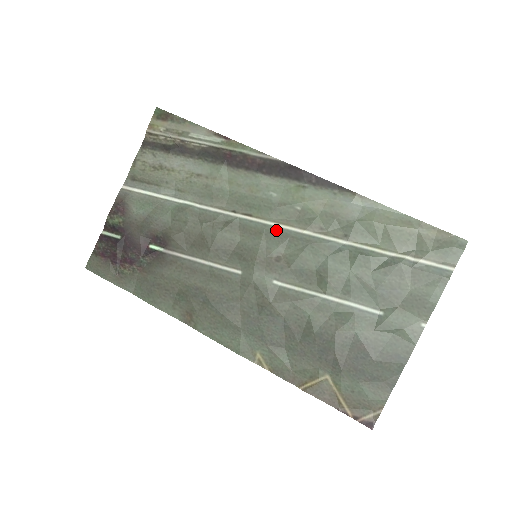
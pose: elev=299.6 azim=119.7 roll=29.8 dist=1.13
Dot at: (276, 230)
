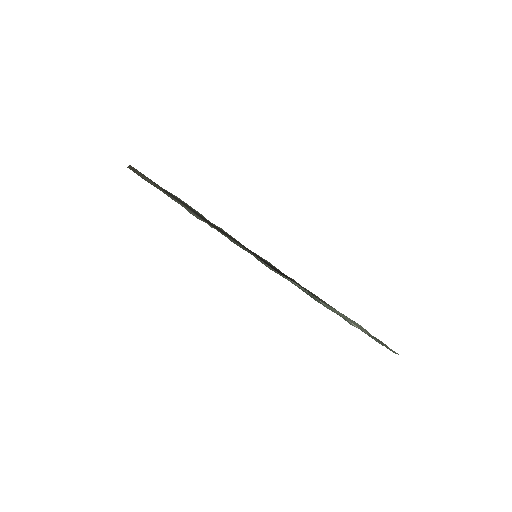
Dot at: occluded
